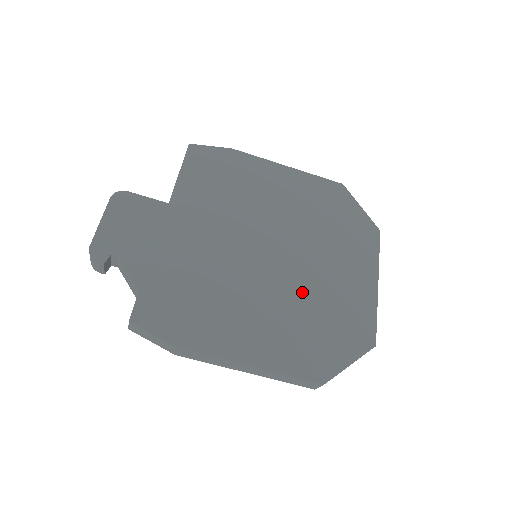
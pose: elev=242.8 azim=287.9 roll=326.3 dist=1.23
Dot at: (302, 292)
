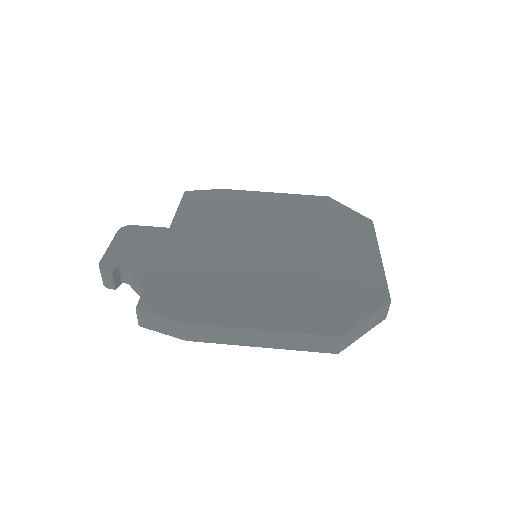
Dot at: (304, 270)
